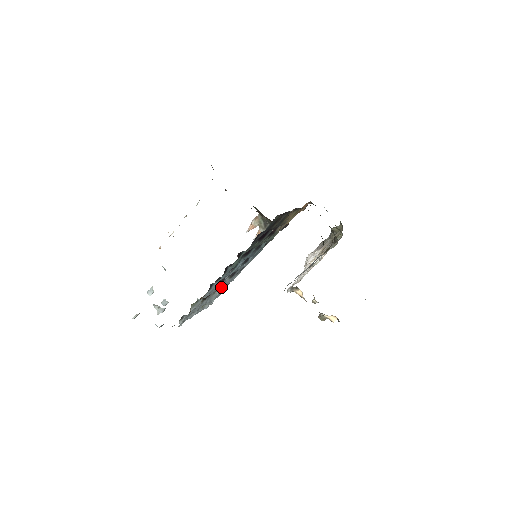
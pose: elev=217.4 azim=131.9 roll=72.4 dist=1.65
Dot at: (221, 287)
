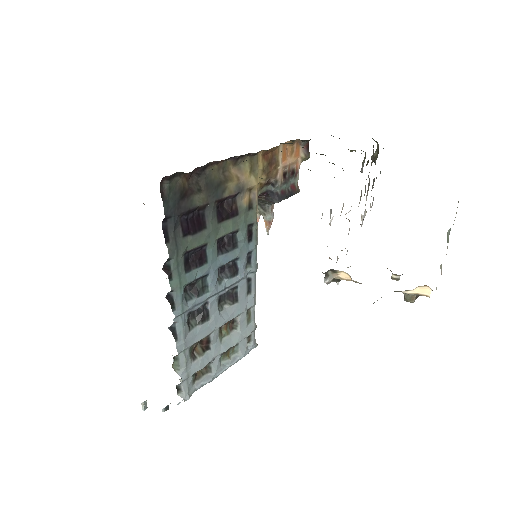
Dot at: (223, 322)
